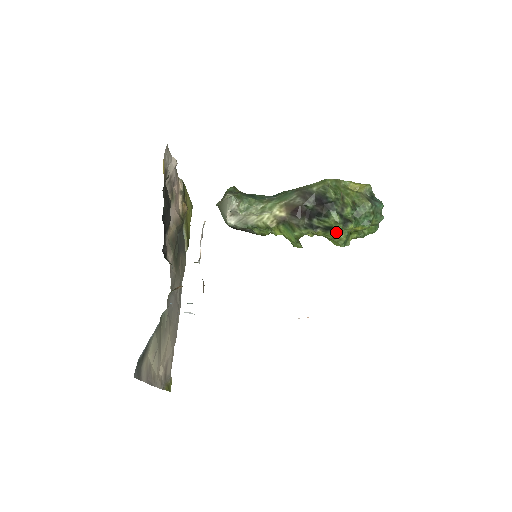
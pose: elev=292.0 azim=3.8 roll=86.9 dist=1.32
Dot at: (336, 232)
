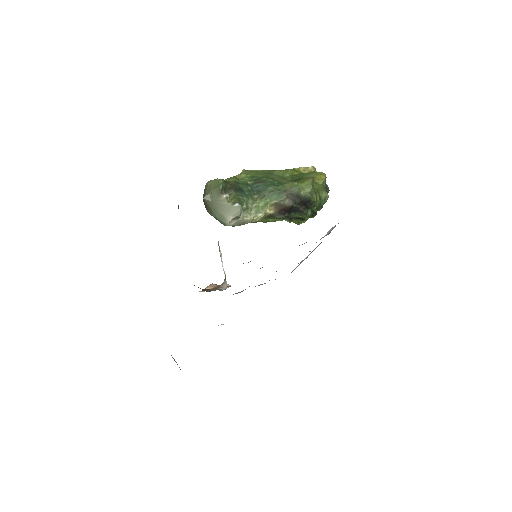
Dot at: occluded
